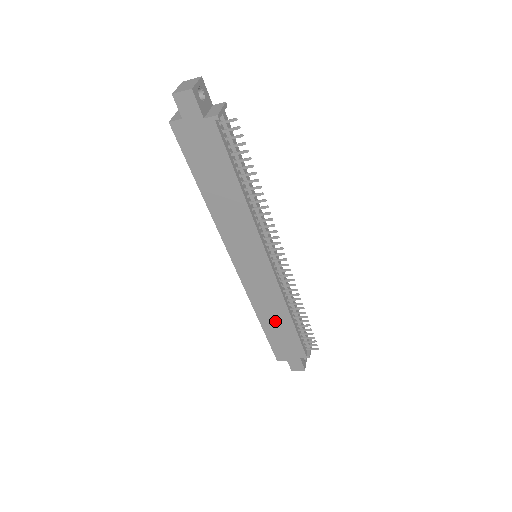
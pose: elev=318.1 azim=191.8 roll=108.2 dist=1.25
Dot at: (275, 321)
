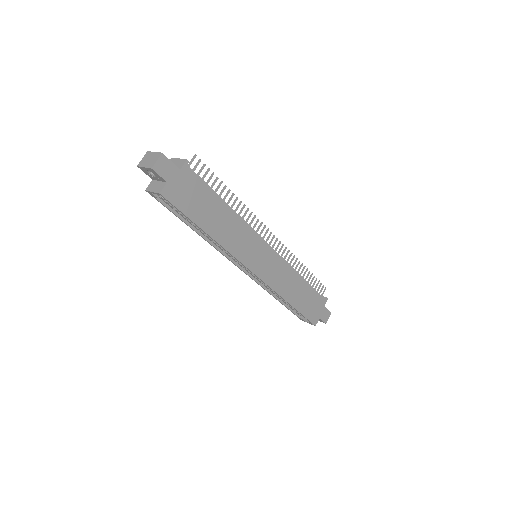
Dot at: (297, 292)
